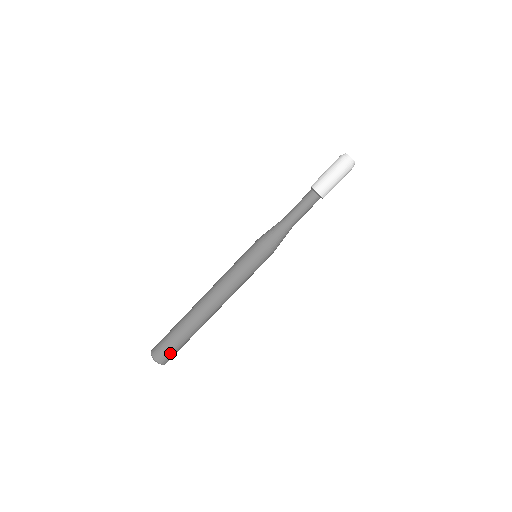
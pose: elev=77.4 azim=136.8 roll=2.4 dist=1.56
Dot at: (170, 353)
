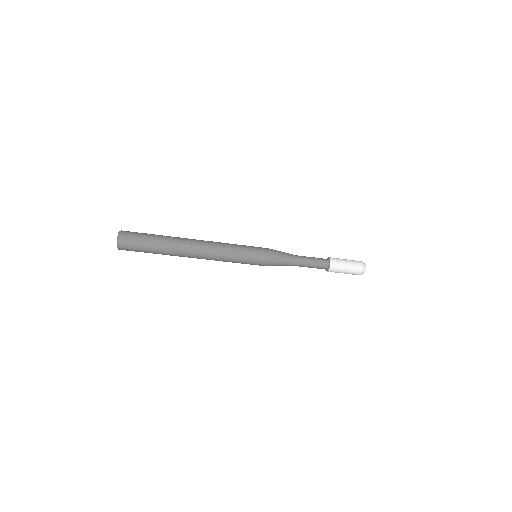
Dot at: occluded
